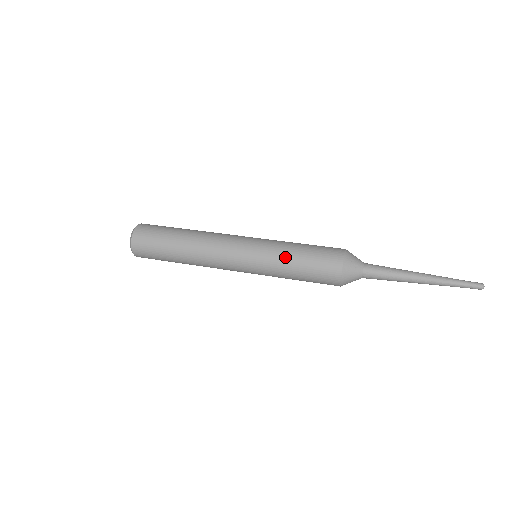
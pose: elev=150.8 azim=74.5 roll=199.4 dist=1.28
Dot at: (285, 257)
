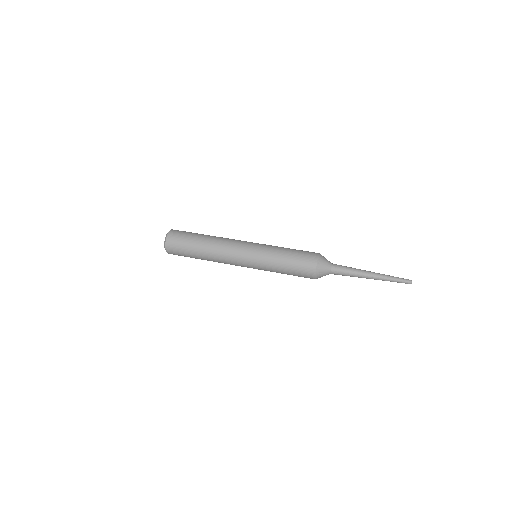
Dot at: (276, 271)
